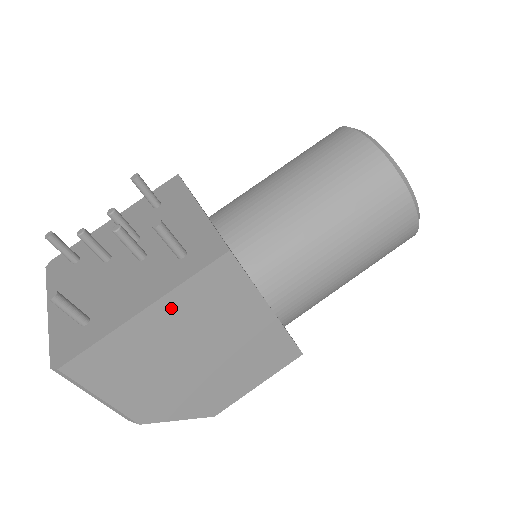
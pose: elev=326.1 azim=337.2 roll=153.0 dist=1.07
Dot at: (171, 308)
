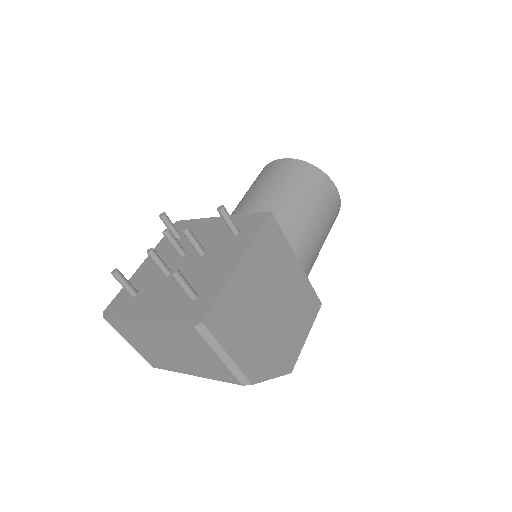
Dot at: (252, 260)
